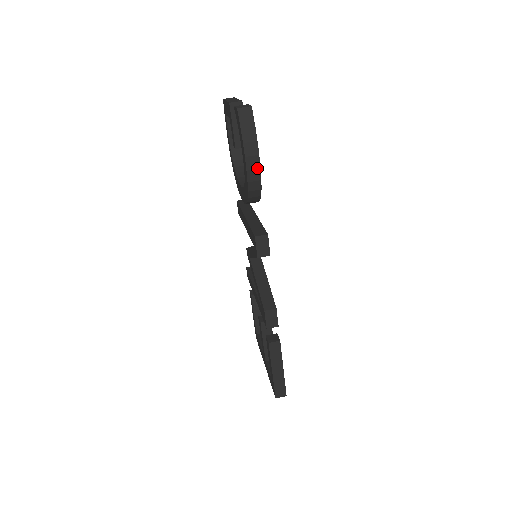
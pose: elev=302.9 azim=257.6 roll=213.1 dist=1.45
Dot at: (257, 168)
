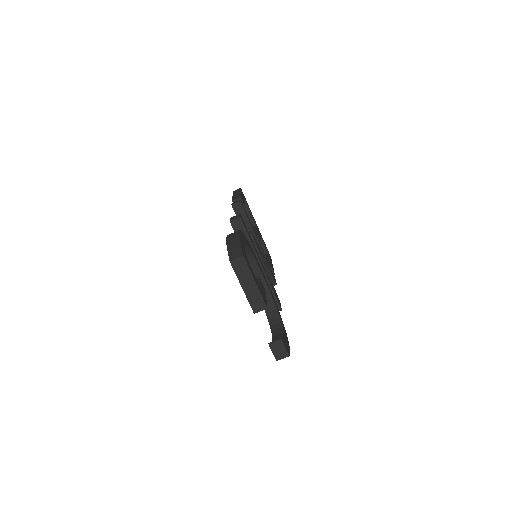
Dot at: occluded
